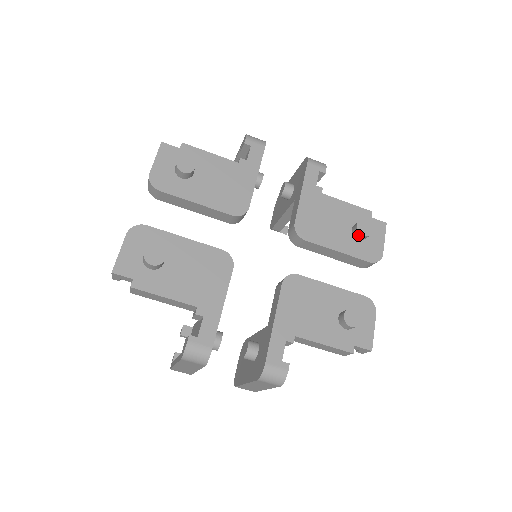
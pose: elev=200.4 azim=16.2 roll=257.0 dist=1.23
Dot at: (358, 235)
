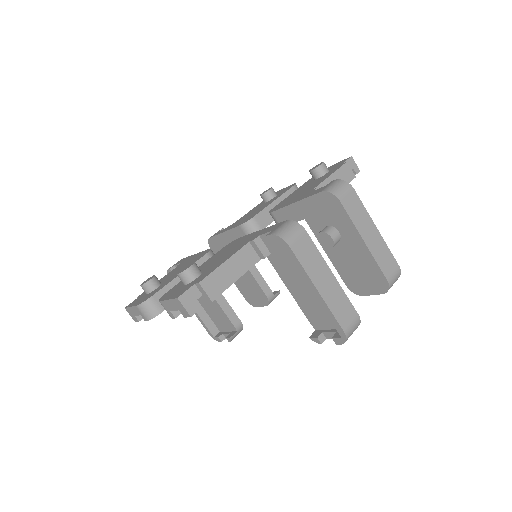
Dot at: (269, 194)
